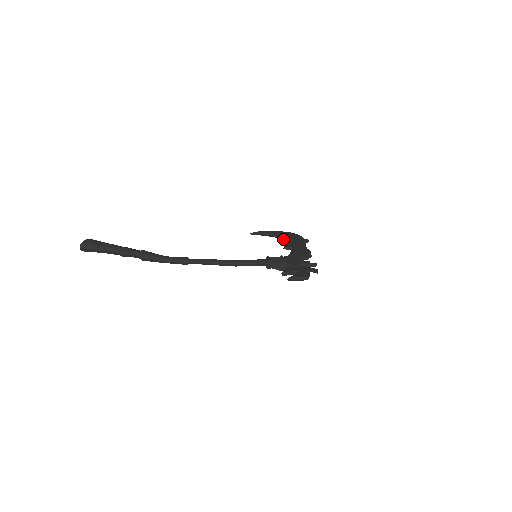
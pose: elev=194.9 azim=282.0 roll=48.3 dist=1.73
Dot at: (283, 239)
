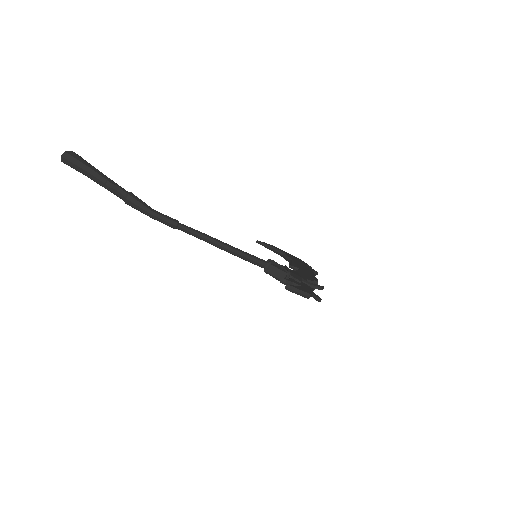
Dot at: (290, 259)
